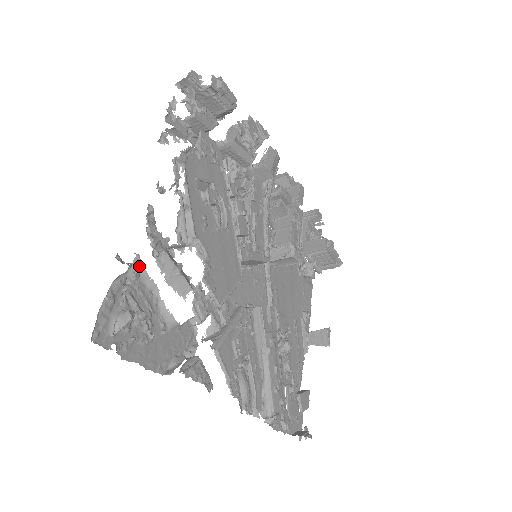
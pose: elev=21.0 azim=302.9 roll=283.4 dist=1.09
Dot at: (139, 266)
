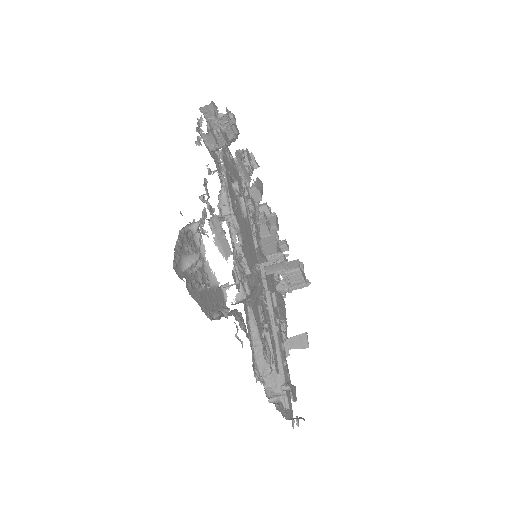
Dot at: (206, 216)
